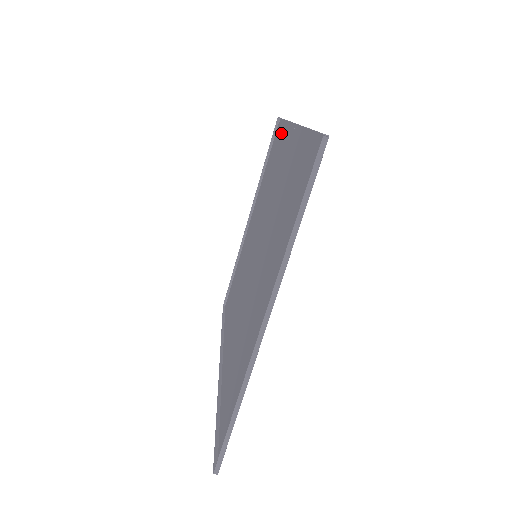
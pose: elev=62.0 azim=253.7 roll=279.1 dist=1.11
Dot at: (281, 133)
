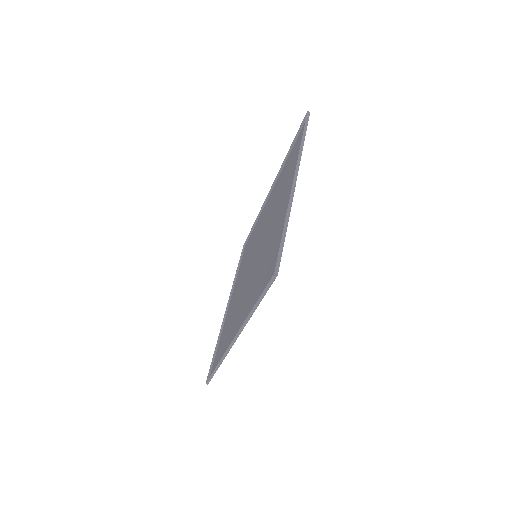
Dot at: (253, 232)
